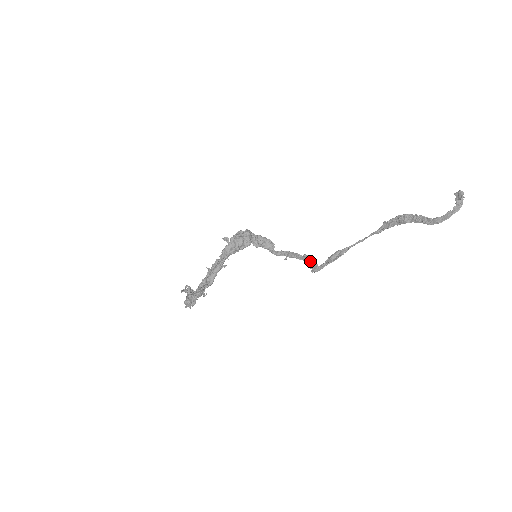
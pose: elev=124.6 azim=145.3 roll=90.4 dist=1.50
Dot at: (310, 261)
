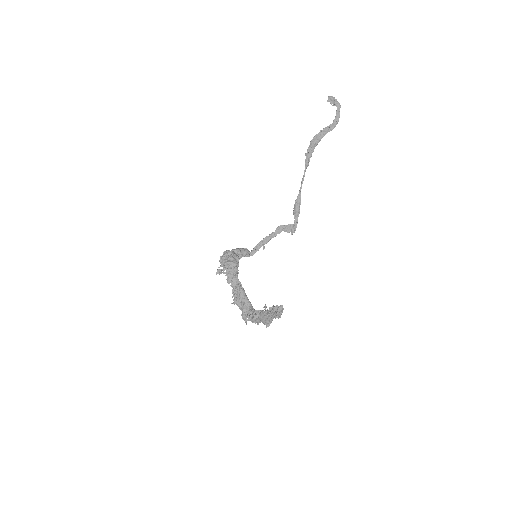
Dot at: (285, 228)
